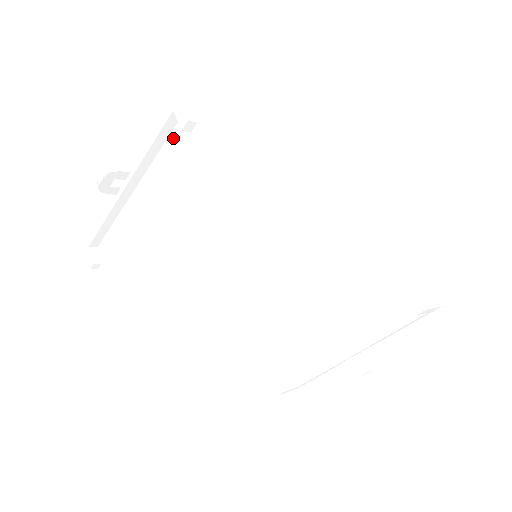
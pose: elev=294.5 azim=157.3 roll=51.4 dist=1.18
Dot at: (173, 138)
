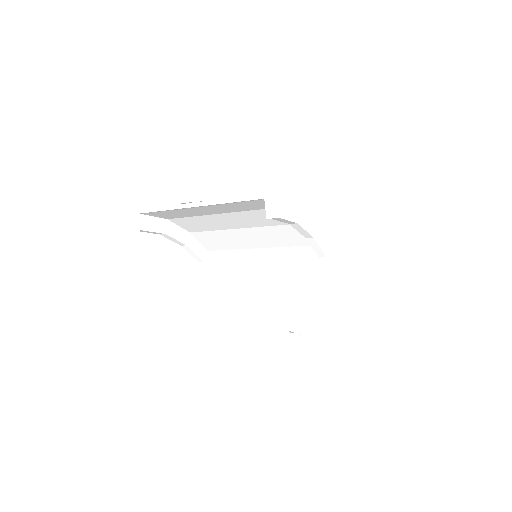
Dot at: (250, 201)
